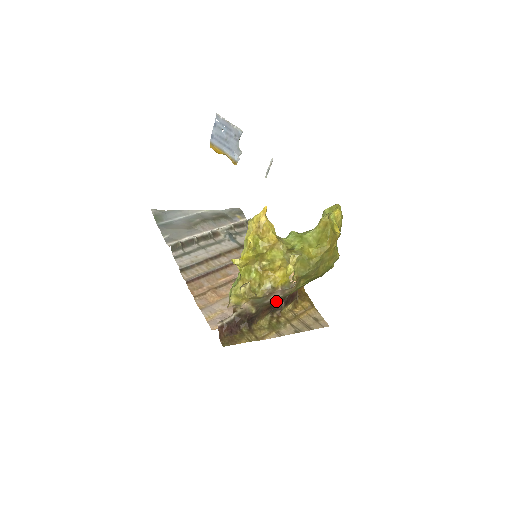
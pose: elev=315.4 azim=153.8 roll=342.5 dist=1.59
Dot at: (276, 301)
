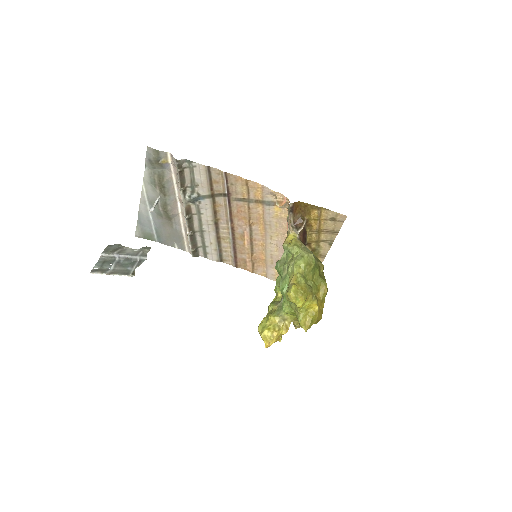
Dot at: occluded
